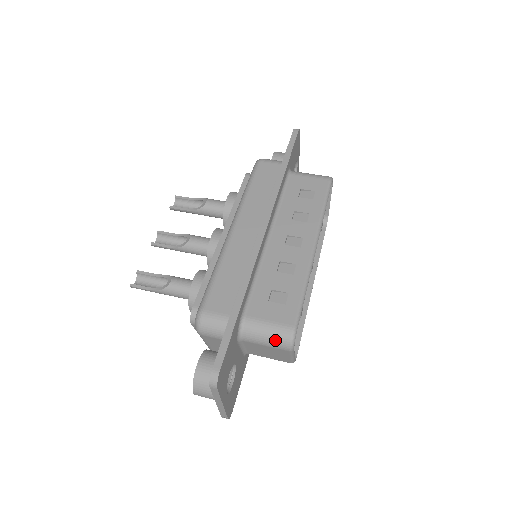
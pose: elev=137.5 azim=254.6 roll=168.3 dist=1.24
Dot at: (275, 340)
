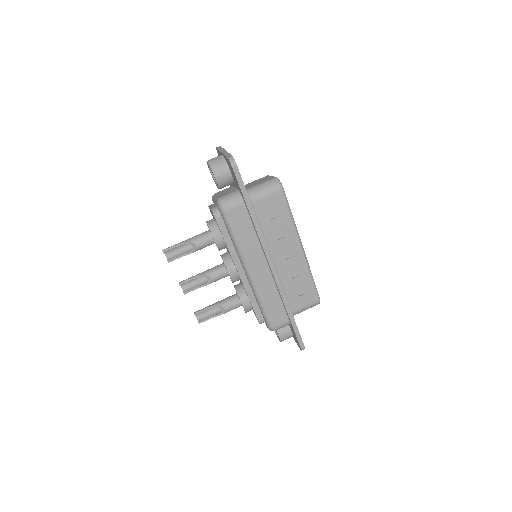
Dot at: occluded
